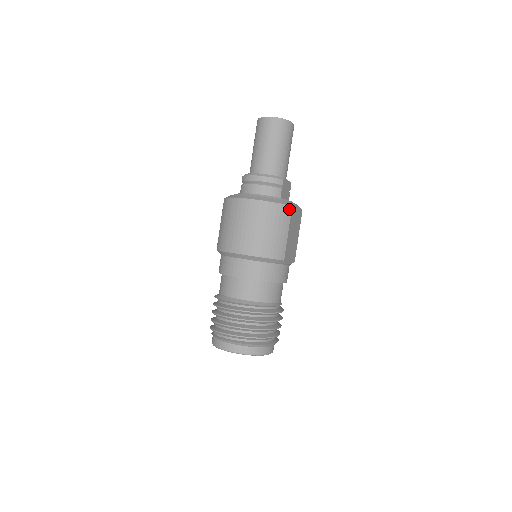
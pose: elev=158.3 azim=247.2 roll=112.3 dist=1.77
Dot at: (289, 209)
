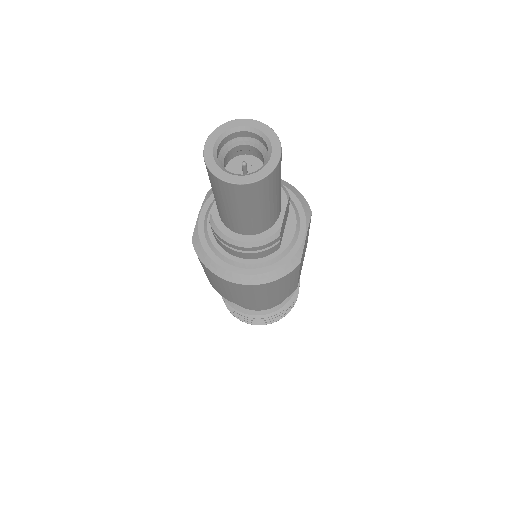
Dot at: (296, 269)
